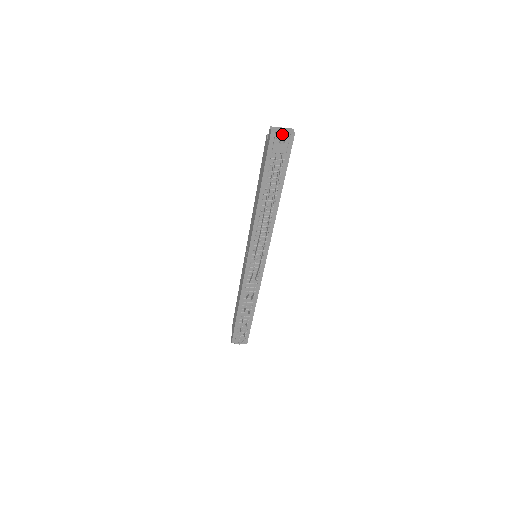
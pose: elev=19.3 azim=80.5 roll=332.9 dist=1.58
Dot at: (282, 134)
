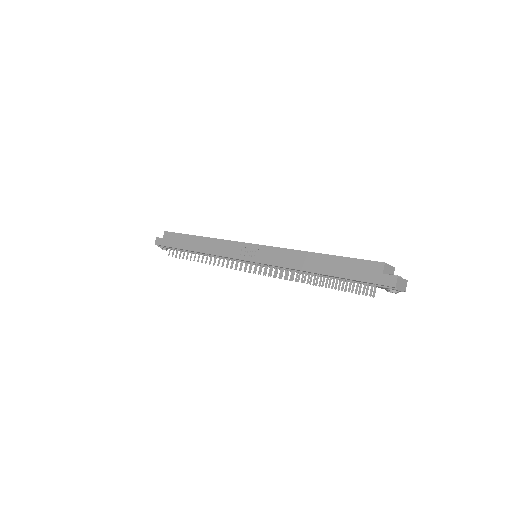
Dot at: (399, 291)
